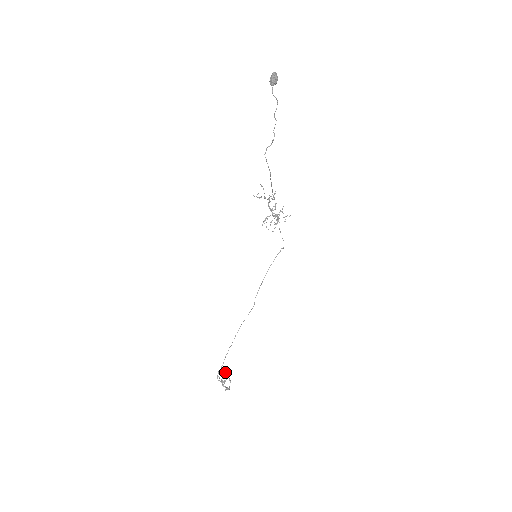
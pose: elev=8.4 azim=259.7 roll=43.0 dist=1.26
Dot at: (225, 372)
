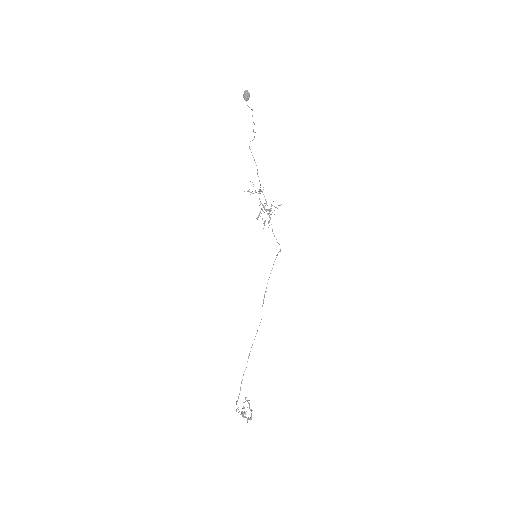
Dot at: occluded
